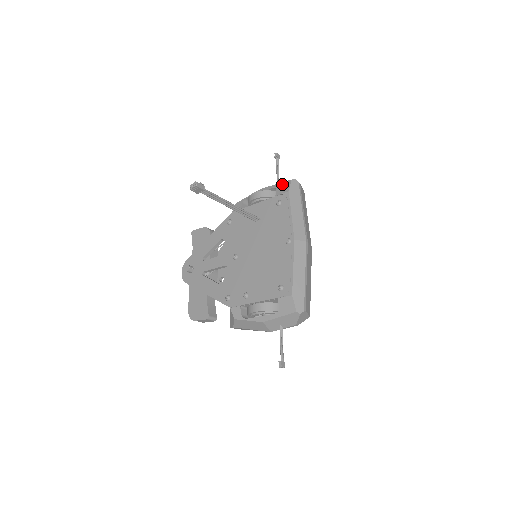
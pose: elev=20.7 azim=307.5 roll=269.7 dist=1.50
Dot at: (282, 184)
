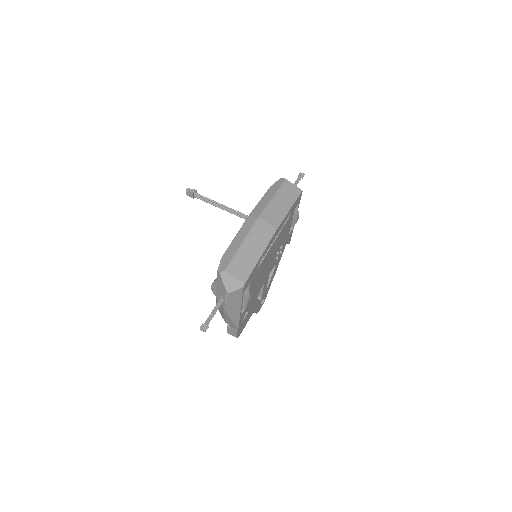
Dot at: occluded
